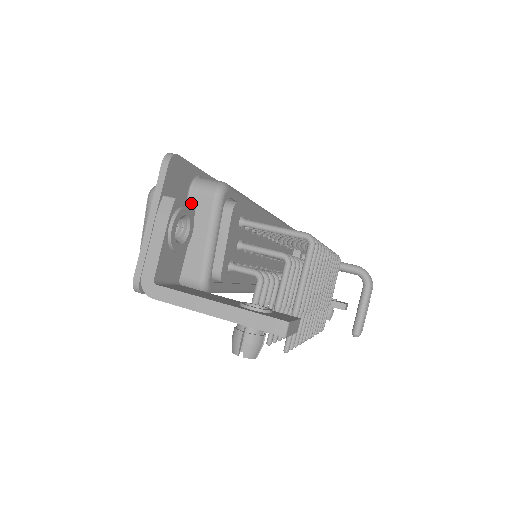
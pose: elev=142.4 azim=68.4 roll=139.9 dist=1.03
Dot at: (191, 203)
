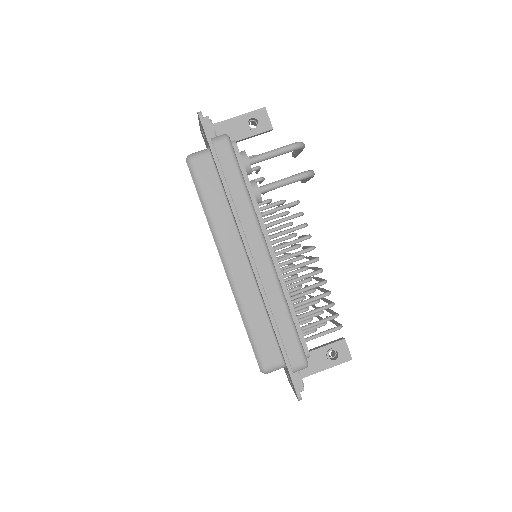
Dot at: occluded
